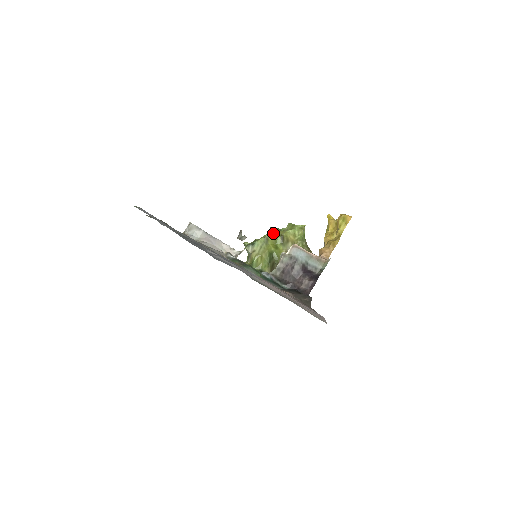
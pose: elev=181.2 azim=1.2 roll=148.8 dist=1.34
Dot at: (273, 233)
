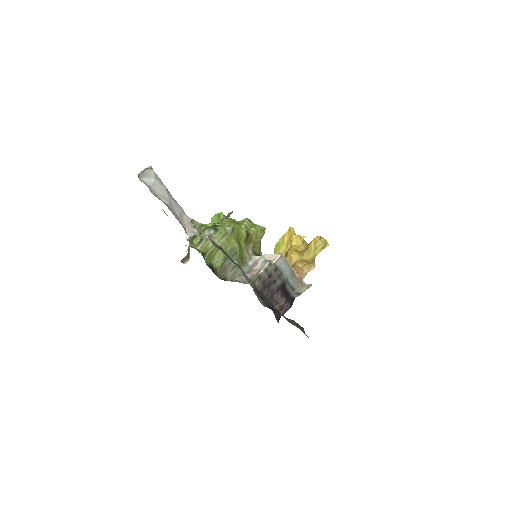
Dot at: (240, 225)
